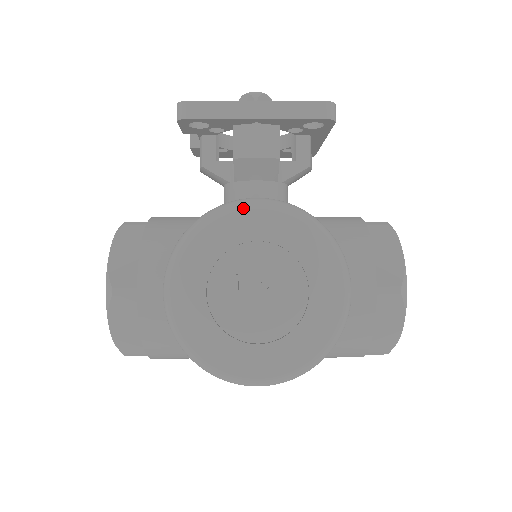
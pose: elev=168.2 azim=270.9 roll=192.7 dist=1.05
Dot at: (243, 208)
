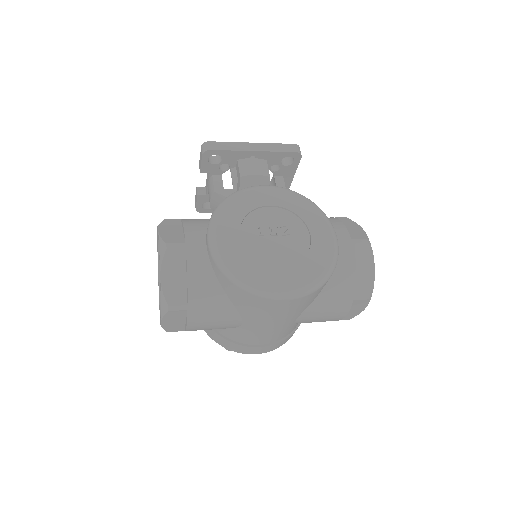
Dot at: (257, 188)
